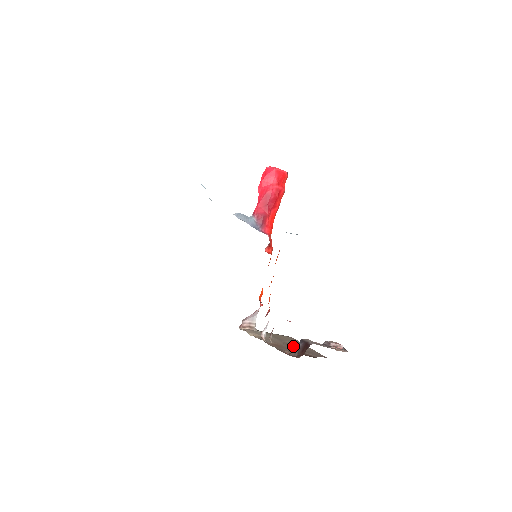
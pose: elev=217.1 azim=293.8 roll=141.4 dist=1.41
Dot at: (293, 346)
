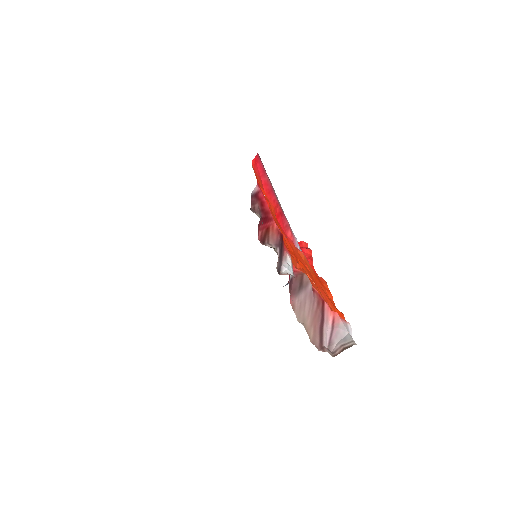
Dot at: occluded
